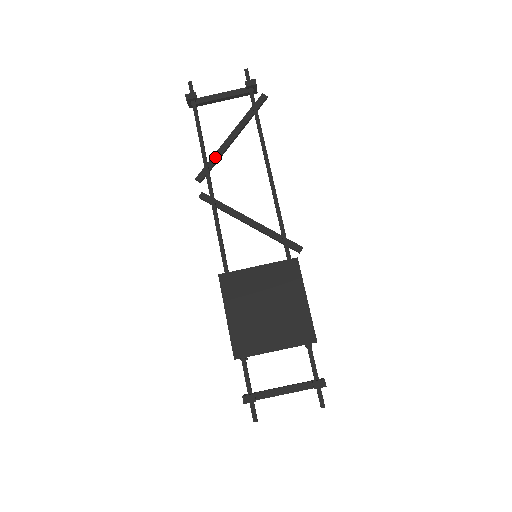
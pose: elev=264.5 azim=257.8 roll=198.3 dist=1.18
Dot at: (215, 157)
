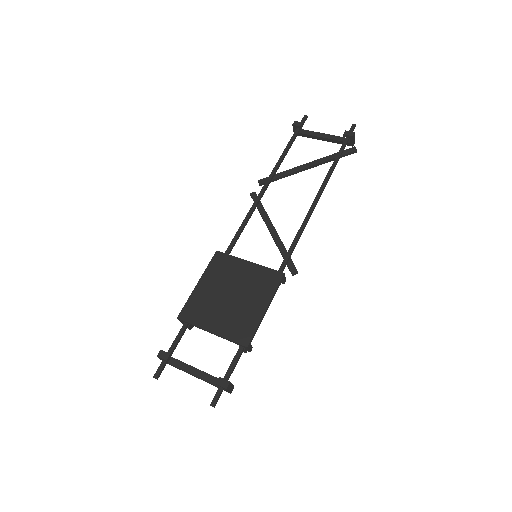
Dot at: (284, 173)
